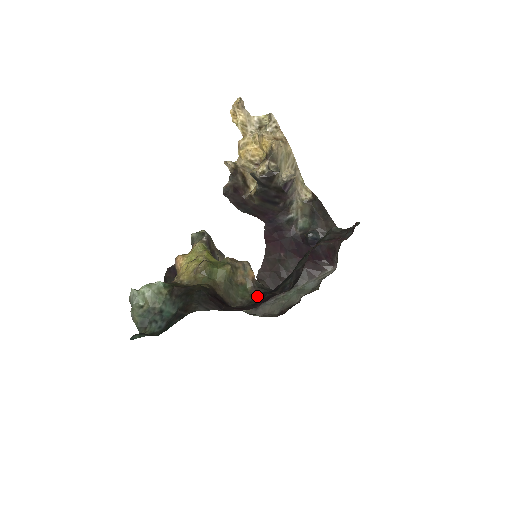
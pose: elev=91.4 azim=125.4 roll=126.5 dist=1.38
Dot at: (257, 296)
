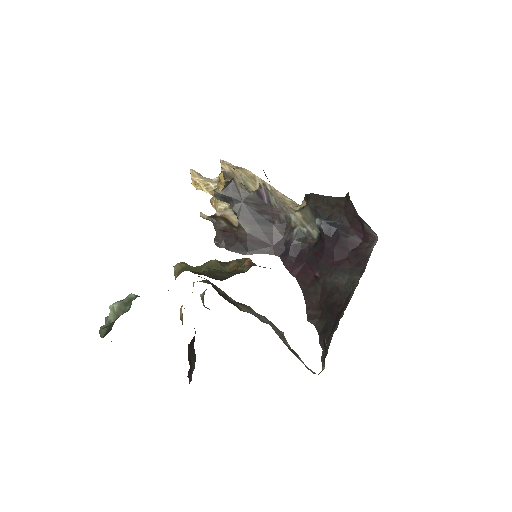
Dot at: occluded
